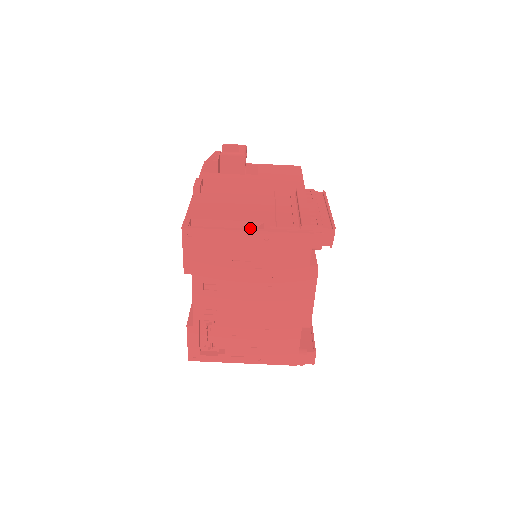
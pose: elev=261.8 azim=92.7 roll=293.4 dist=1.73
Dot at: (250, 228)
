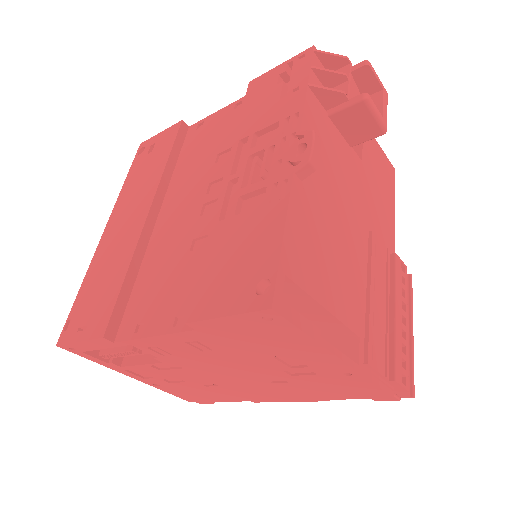
Dot at: (335, 329)
